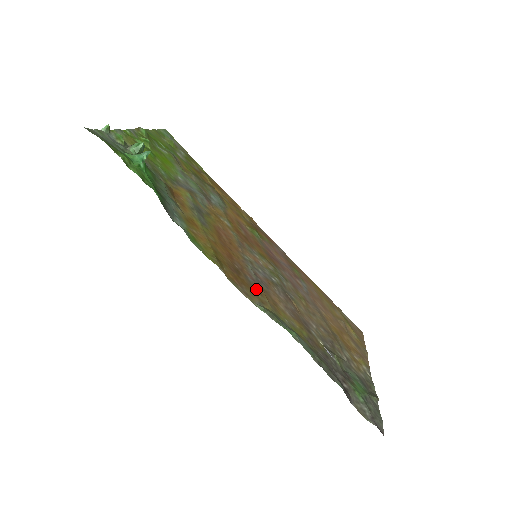
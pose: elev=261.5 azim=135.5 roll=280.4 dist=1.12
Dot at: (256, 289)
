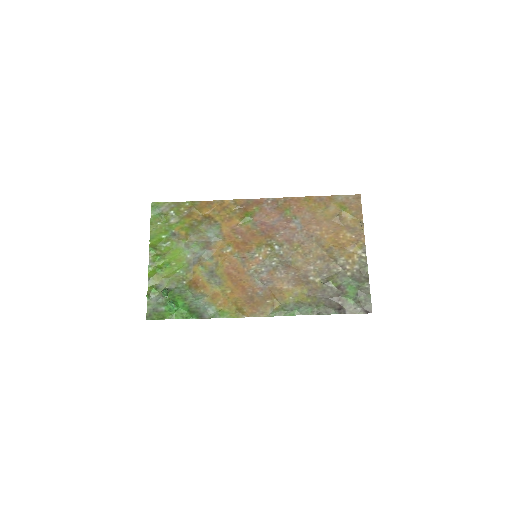
Dot at: (266, 297)
